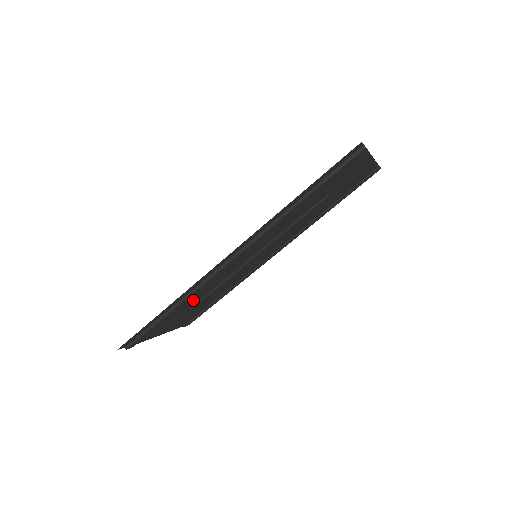
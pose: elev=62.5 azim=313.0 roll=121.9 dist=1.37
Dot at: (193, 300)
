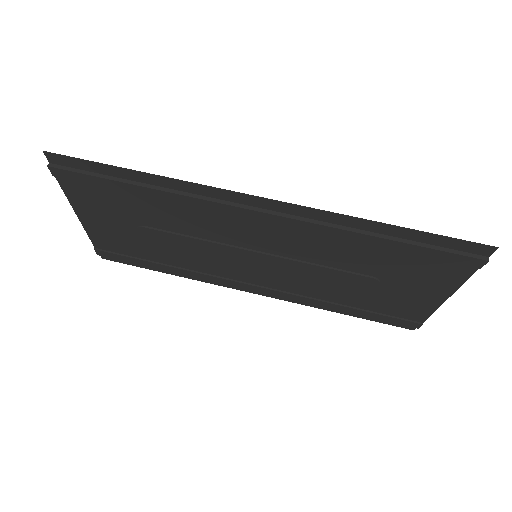
Dot at: (162, 214)
